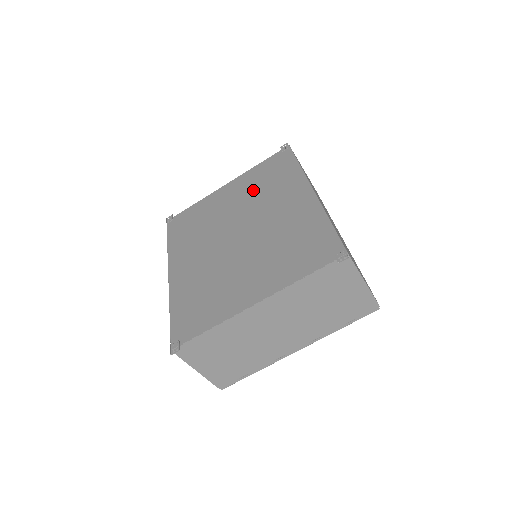
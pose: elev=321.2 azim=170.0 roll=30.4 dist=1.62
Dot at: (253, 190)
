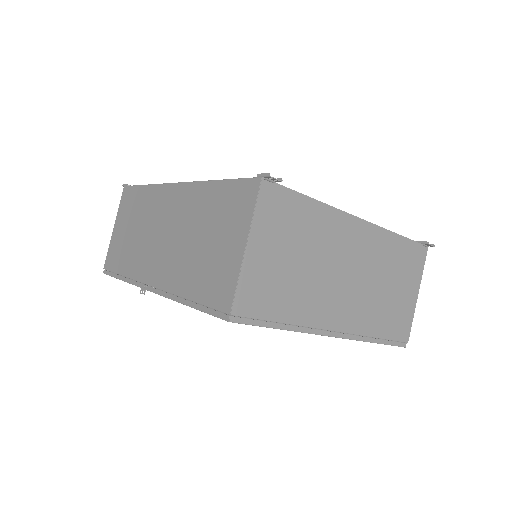
Dot at: occluded
